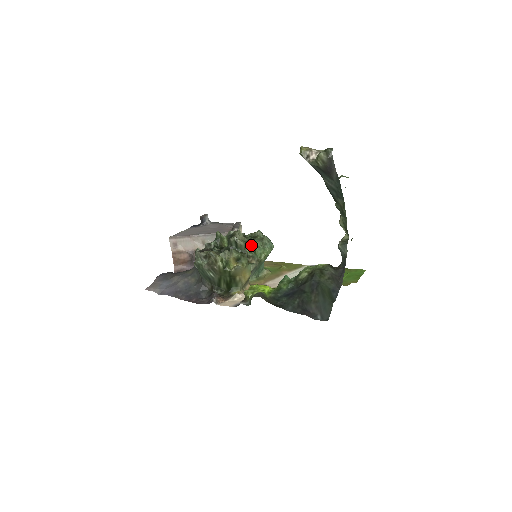
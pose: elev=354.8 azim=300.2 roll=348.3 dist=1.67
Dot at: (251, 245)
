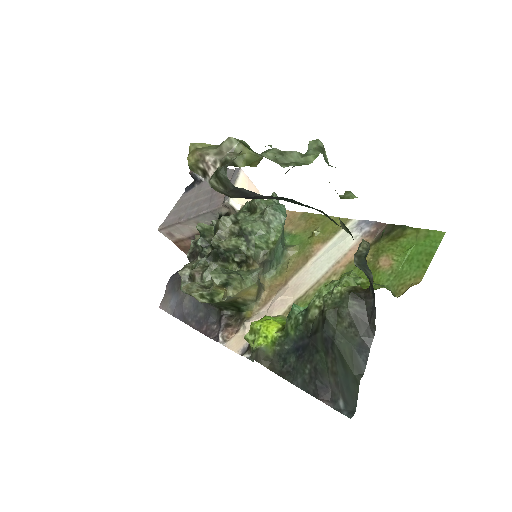
Dot at: (246, 236)
